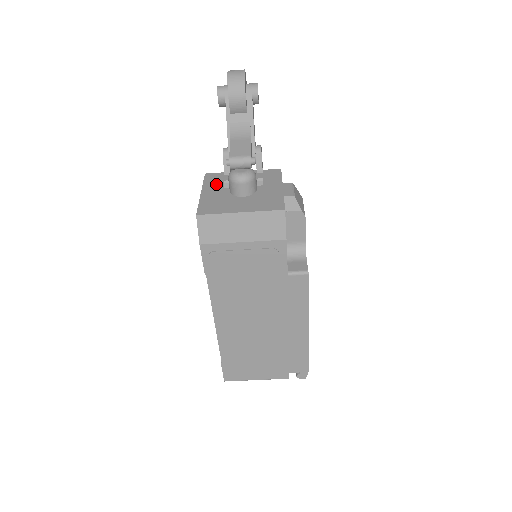
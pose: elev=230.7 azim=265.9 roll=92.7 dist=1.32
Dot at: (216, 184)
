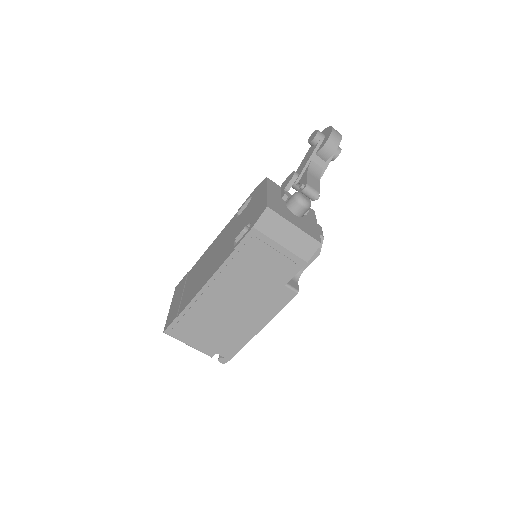
Dot at: (276, 191)
